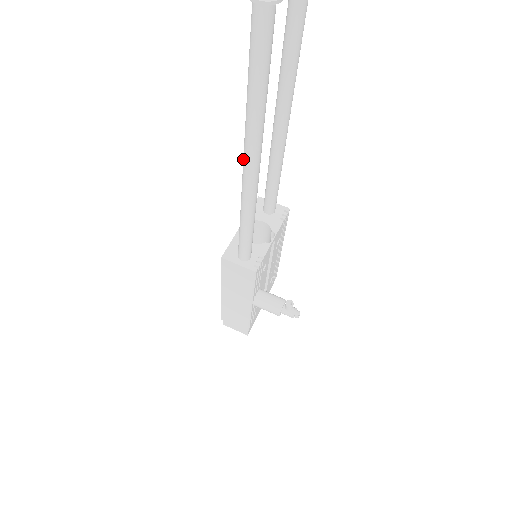
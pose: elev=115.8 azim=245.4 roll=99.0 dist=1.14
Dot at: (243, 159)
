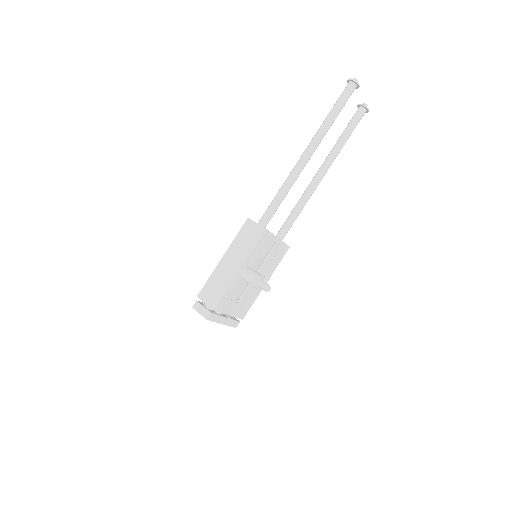
Dot at: (305, 149)
